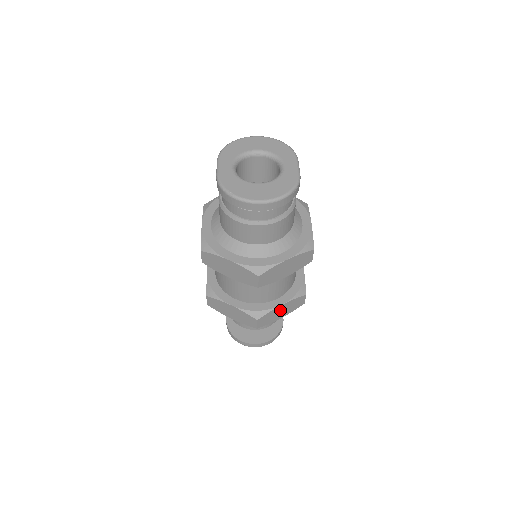
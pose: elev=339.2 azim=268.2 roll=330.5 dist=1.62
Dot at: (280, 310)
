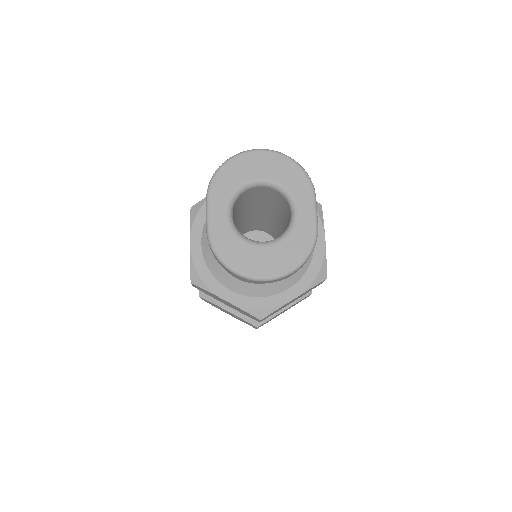
Dot at: occluded
